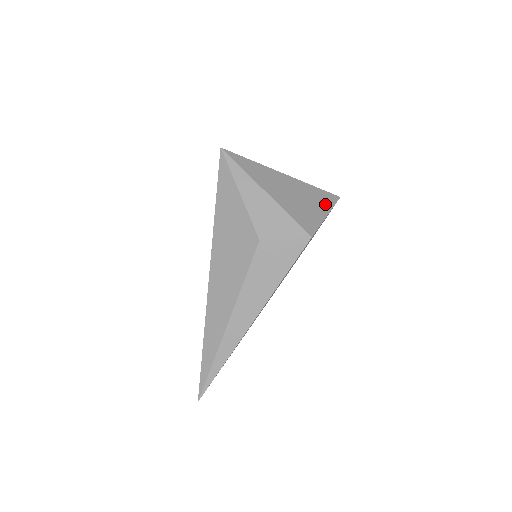
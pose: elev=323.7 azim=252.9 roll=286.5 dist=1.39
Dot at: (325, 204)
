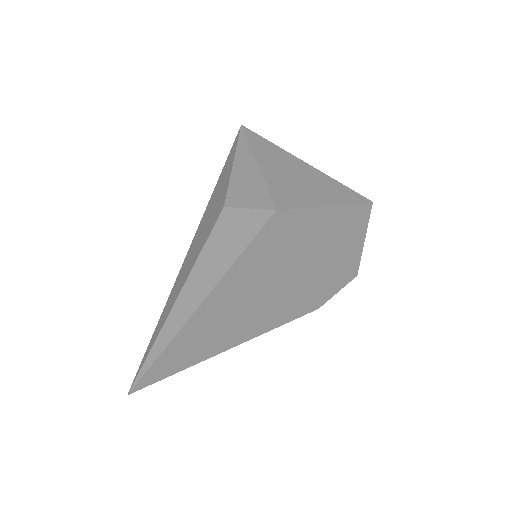
Dot at: (337, 198)
